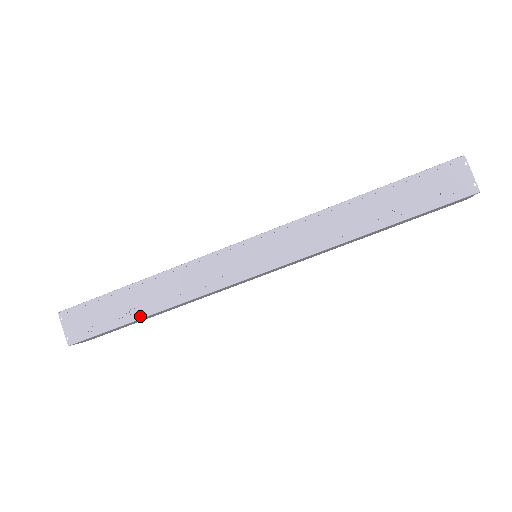
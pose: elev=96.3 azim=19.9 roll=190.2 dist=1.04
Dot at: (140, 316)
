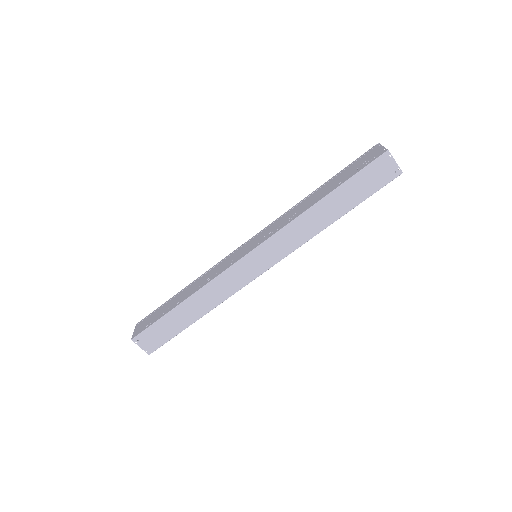
Dot at: (175, 306)
